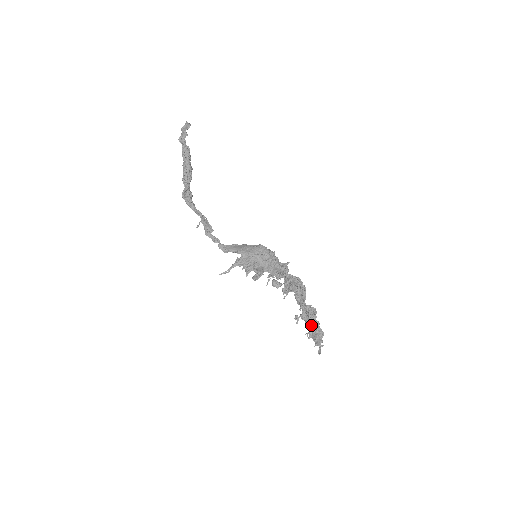
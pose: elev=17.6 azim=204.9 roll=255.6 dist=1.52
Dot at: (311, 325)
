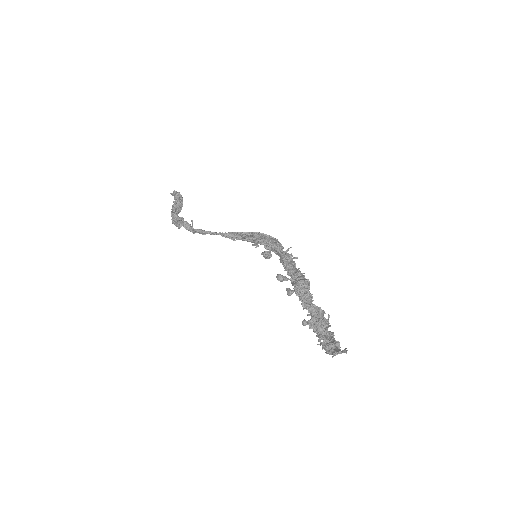
Dot at: (323, 334)
